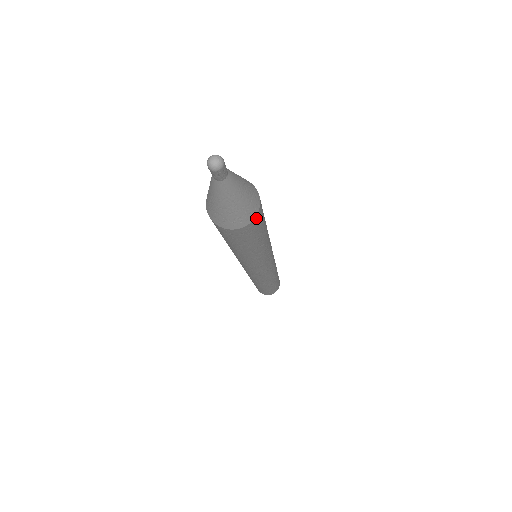
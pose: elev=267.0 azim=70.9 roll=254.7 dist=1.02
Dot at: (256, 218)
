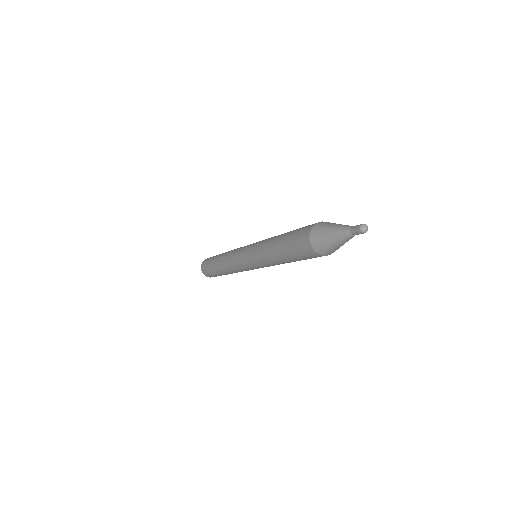
Dot at: occluded
